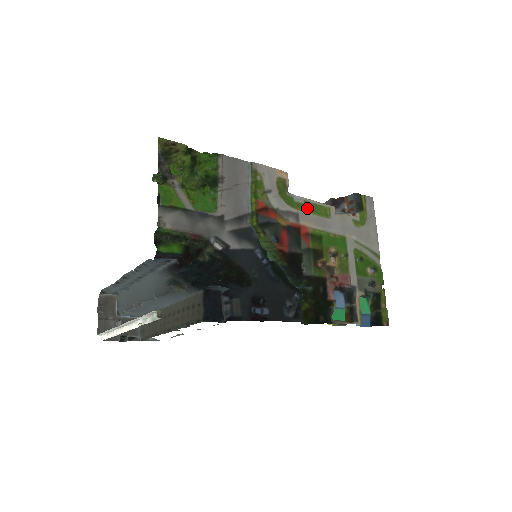
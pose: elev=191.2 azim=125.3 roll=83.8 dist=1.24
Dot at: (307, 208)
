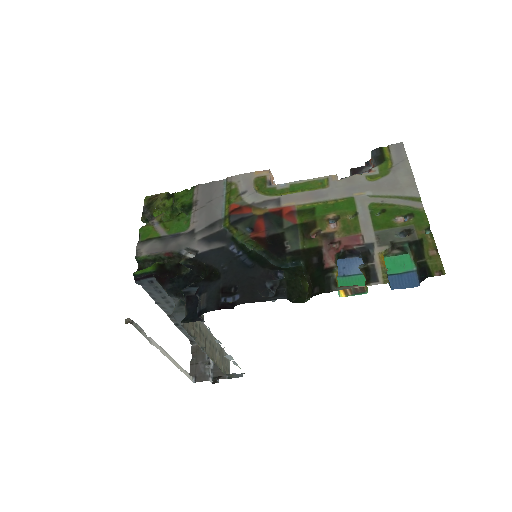
Dot at: (294, 190)
